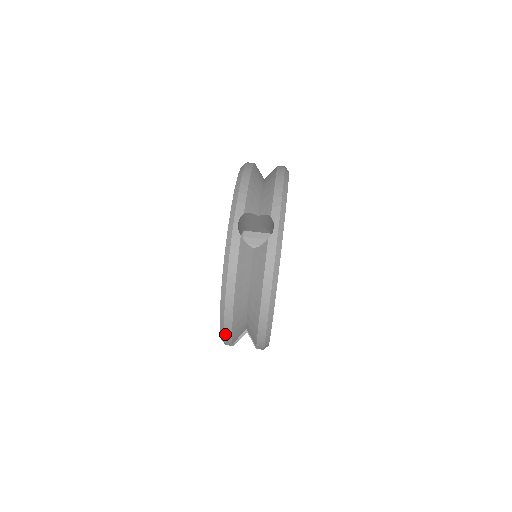
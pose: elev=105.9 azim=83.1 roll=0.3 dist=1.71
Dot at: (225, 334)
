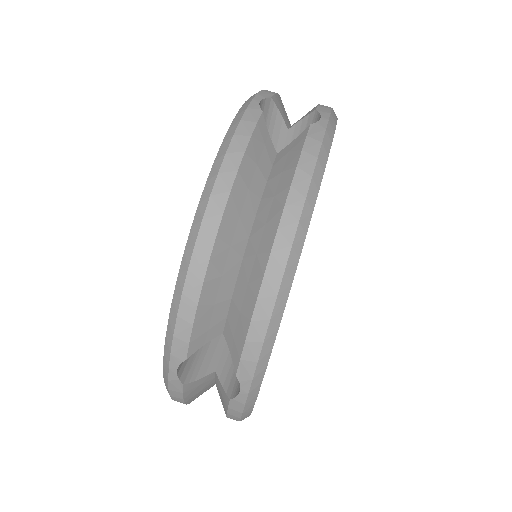
Dot at: (182, 306)
